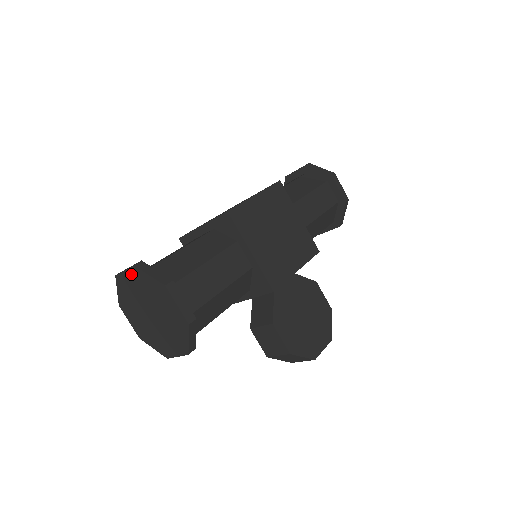
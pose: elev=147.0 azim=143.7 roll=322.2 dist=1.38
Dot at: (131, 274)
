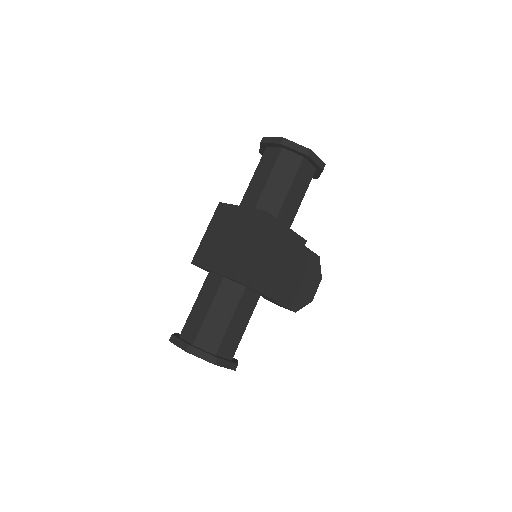
Dot at: occluded
